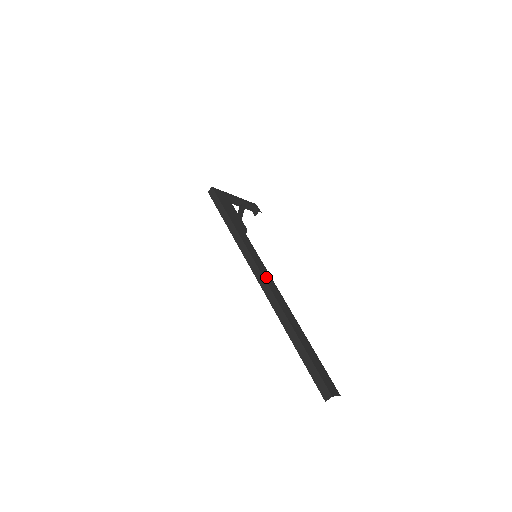
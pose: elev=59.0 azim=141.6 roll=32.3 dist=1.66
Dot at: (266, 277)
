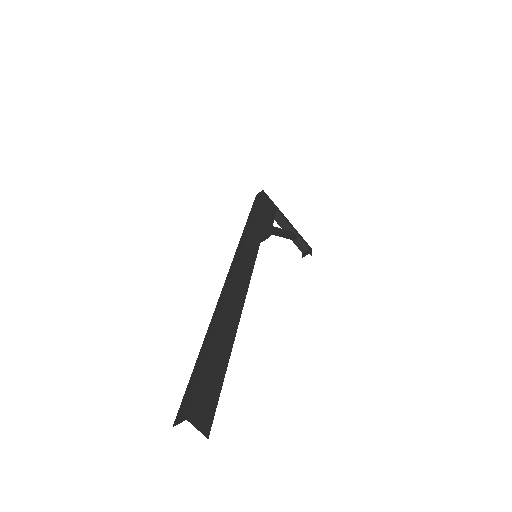
Dot at: (243, 266)
